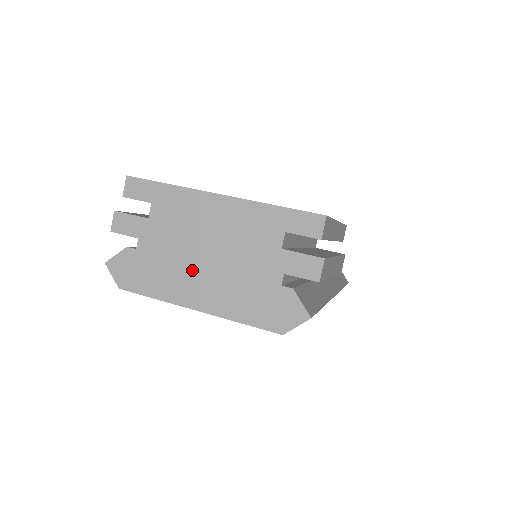
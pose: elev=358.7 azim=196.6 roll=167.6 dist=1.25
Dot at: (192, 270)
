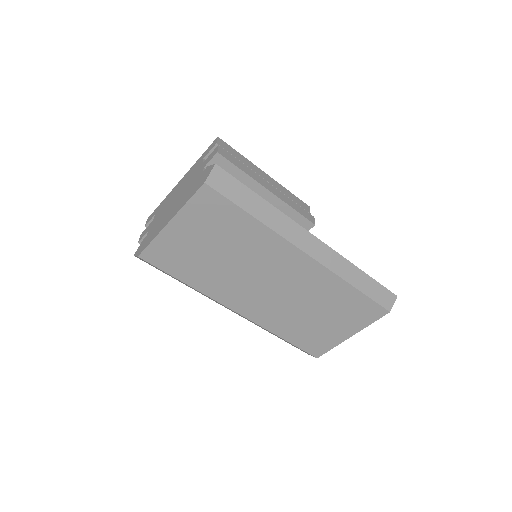
Dot at: (168, 213)
